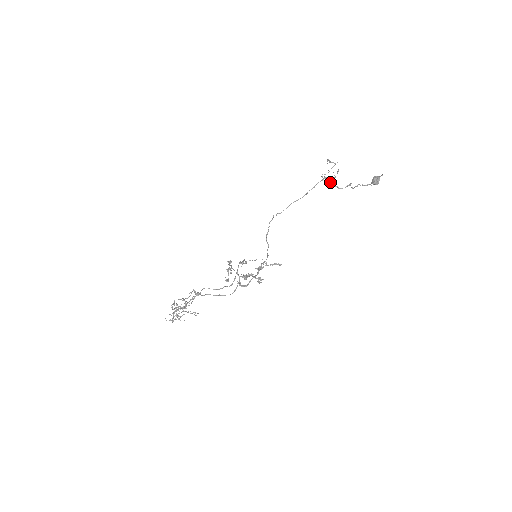
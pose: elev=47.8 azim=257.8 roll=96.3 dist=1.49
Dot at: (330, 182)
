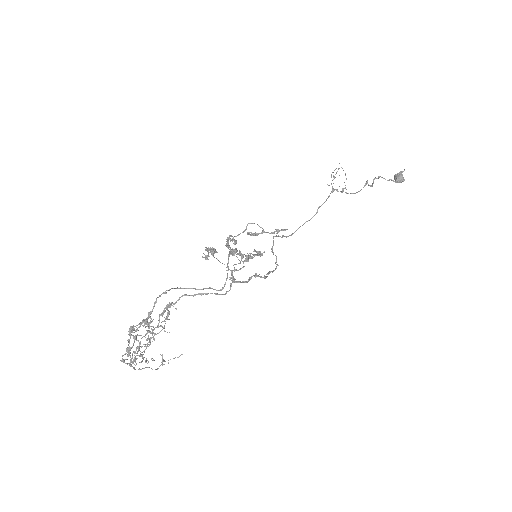
Dot at: (341, 192)
